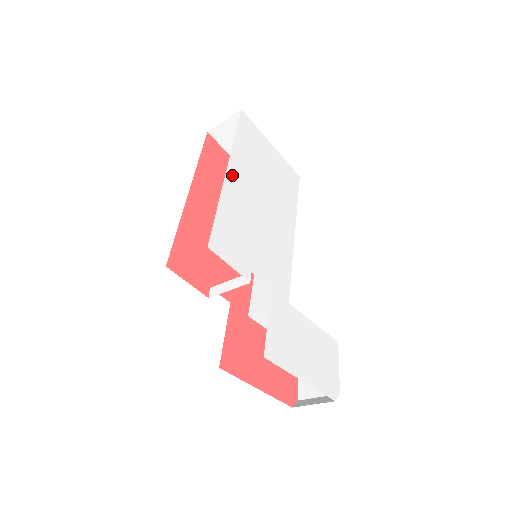
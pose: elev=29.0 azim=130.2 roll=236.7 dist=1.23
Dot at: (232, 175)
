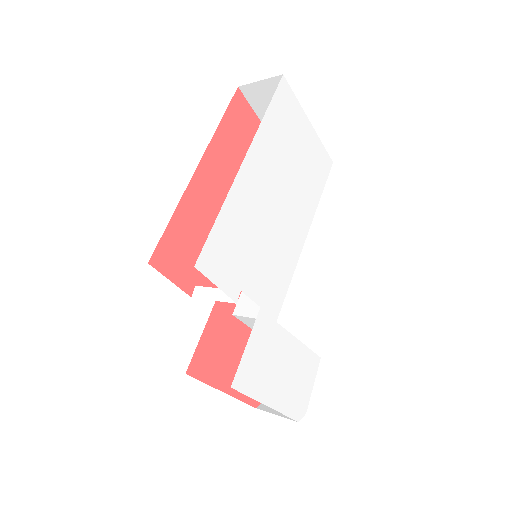
Dot at: (248, 169)
